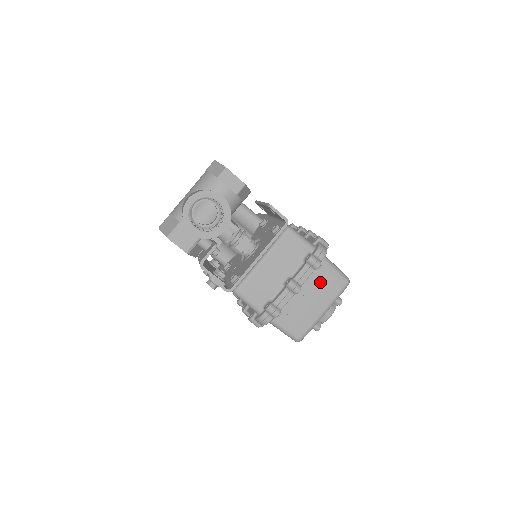
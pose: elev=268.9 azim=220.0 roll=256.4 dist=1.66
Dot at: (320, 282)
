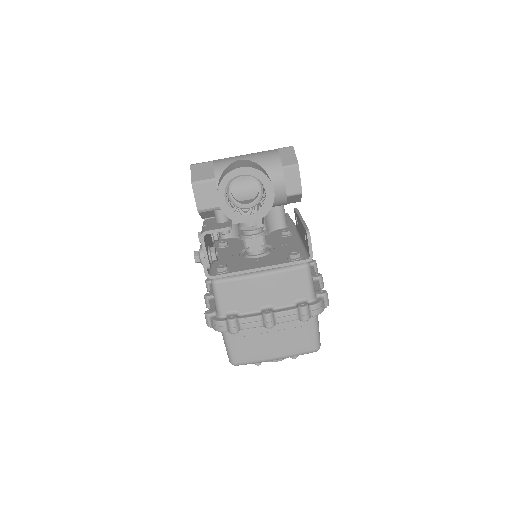
Dot at: (294, 332)
